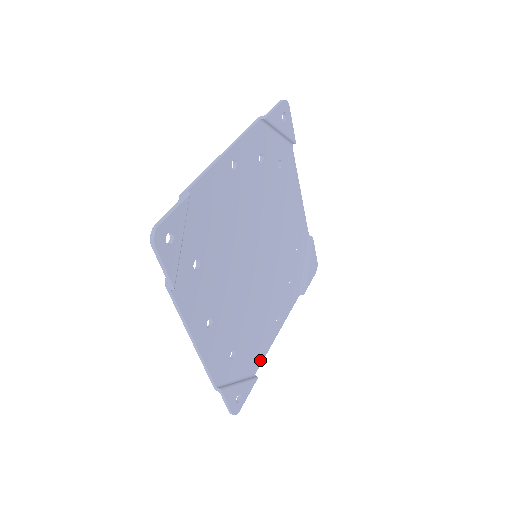
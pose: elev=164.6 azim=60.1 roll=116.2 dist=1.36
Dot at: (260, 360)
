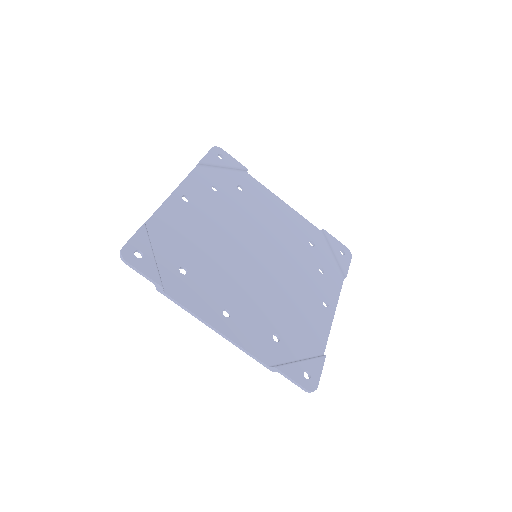
Dot at: (323, 341)
